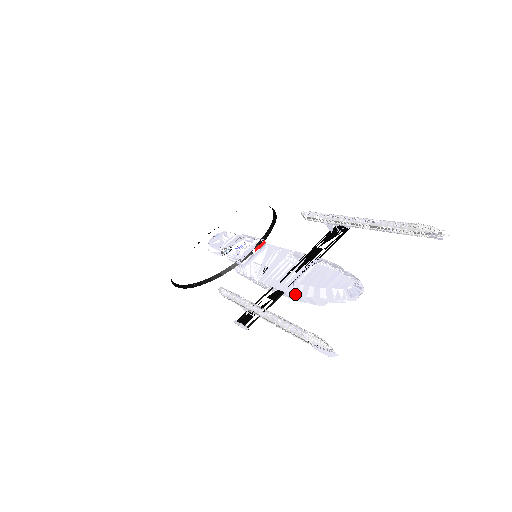
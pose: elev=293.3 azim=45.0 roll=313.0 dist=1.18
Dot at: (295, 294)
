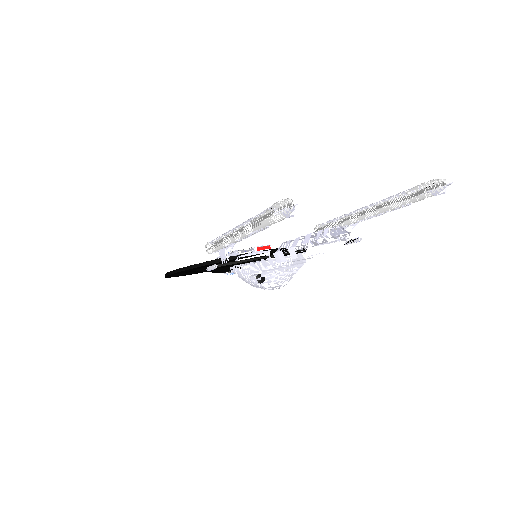
Dot at: (279, 251)
